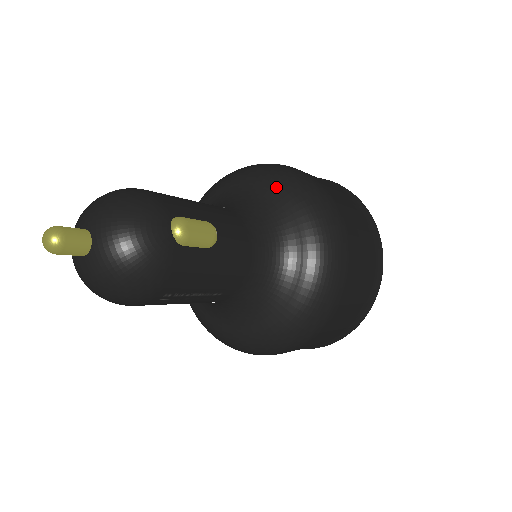
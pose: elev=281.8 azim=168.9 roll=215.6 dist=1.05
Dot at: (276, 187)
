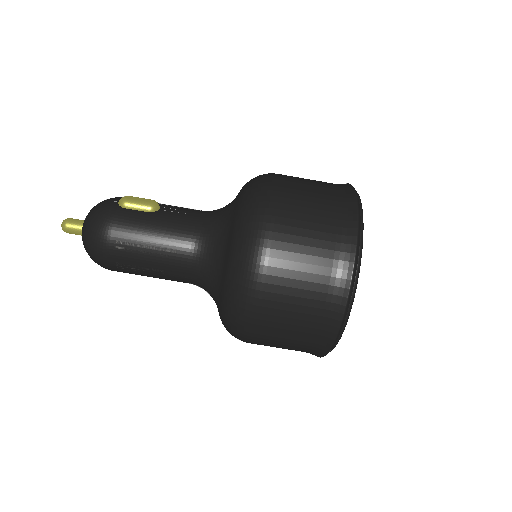
Dot at: occluded
